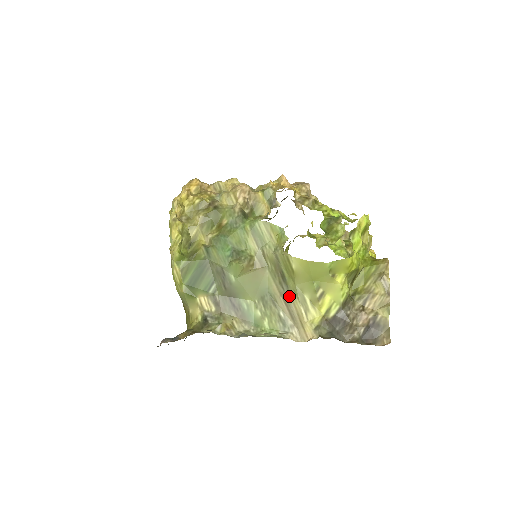
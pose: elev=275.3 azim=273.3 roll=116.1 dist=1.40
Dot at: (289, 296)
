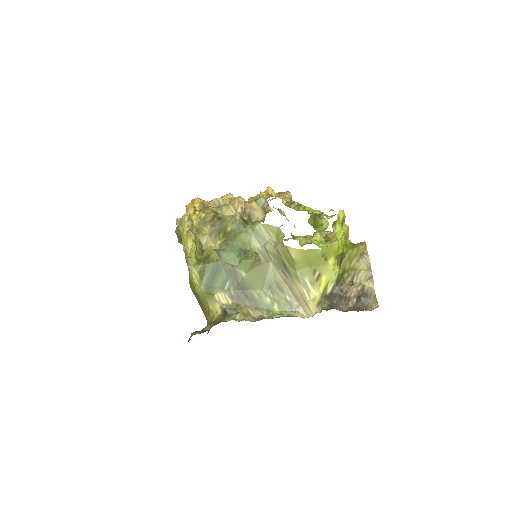
Dot at: (292, 282)
